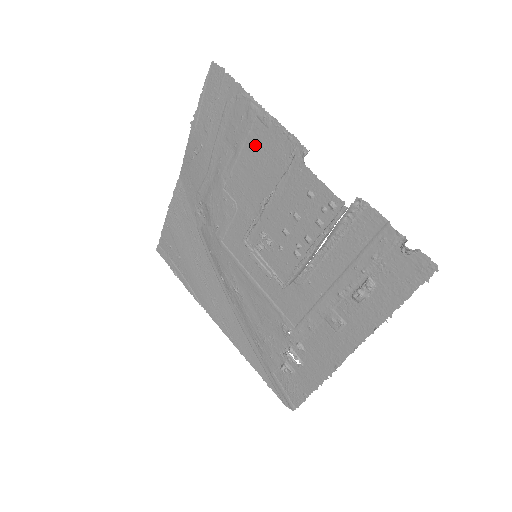
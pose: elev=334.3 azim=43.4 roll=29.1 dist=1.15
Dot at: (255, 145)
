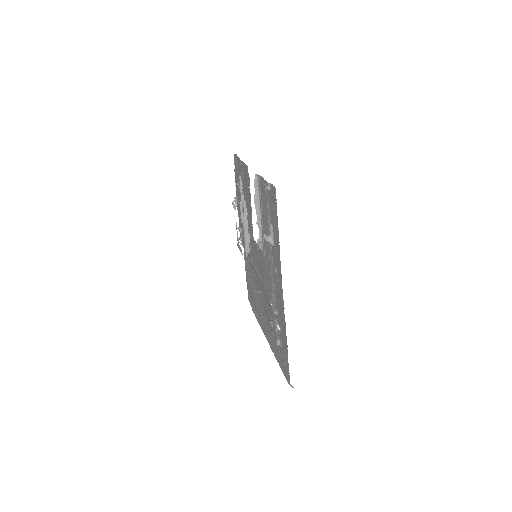
Dot at: (244, 183)
